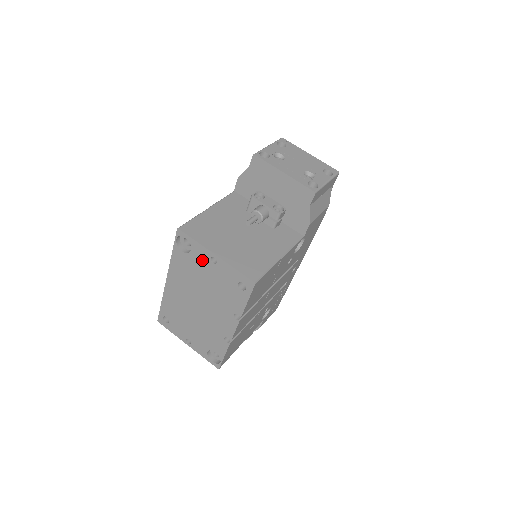
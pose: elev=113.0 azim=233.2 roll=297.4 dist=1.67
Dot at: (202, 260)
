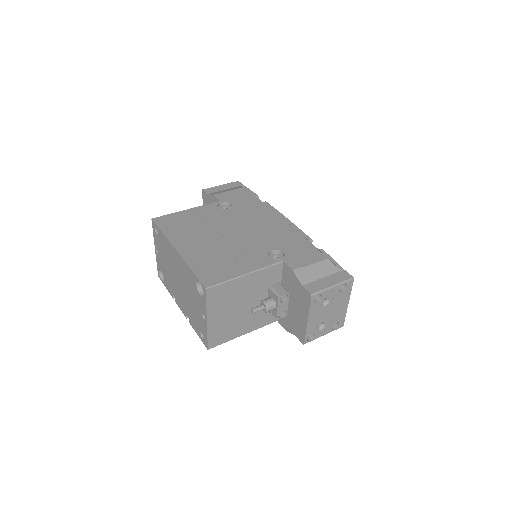
Dot at: (200, 304)
